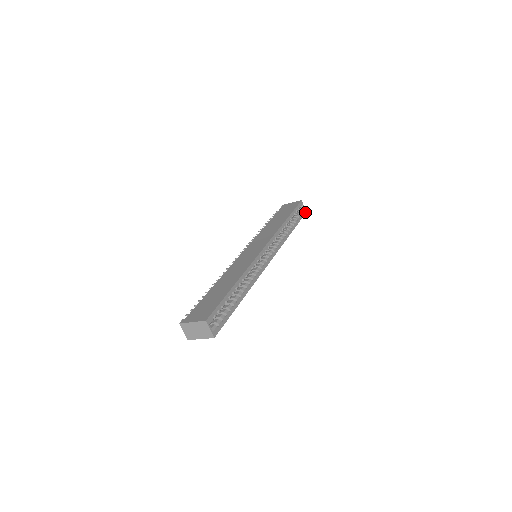
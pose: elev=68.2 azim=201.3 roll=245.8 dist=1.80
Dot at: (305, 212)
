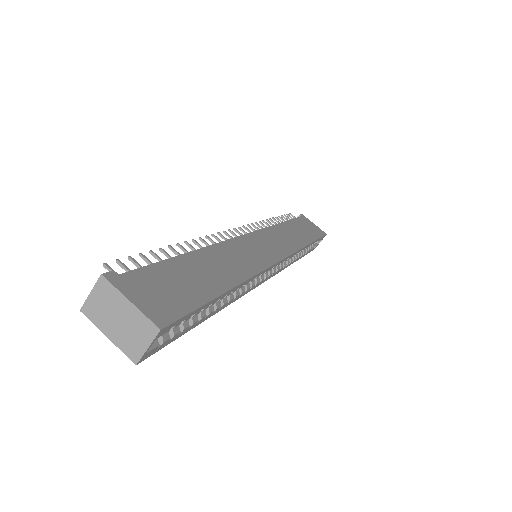
Dot at: occluded
